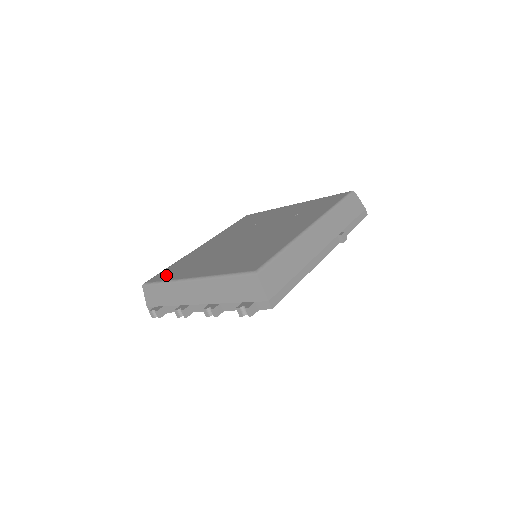
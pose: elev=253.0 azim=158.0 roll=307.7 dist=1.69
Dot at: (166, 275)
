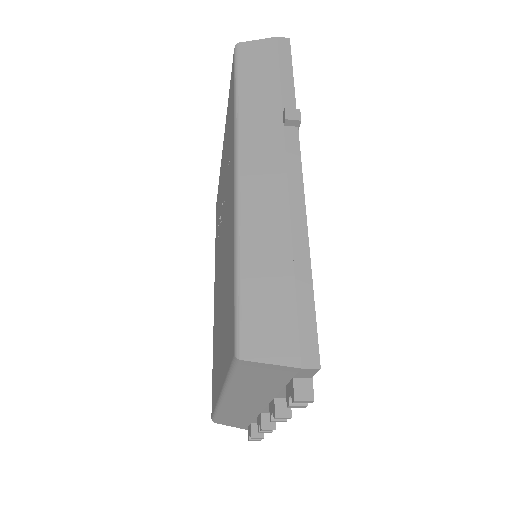
Dot at: (213, 393)
